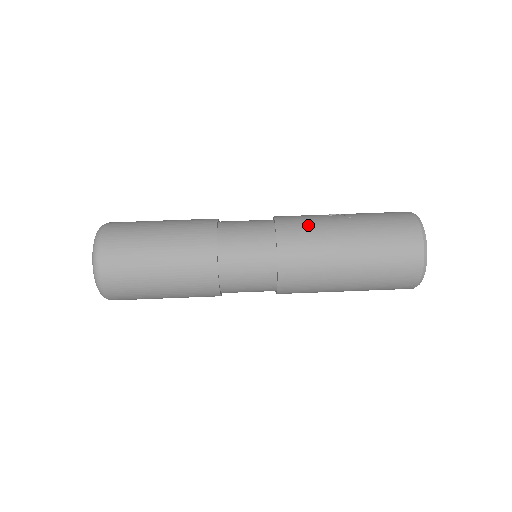
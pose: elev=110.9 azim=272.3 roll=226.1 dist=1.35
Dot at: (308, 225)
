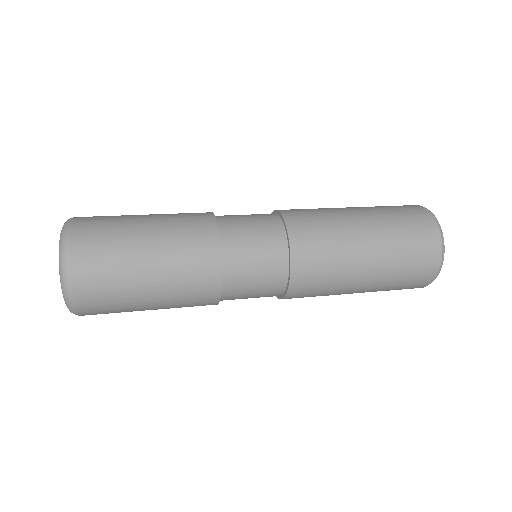
Dot at: occluded
